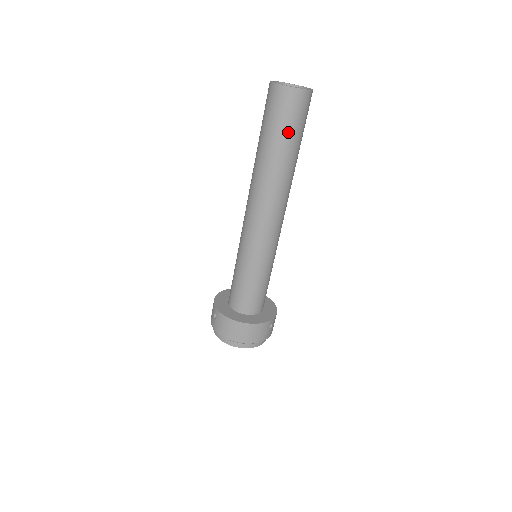
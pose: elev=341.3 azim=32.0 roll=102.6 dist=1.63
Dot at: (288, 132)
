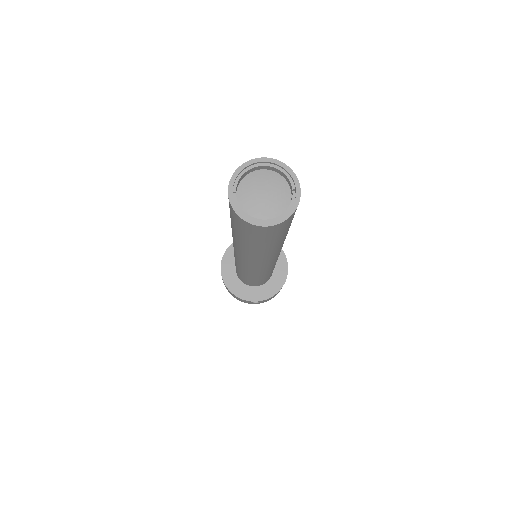
Dot at: (240, 234)
